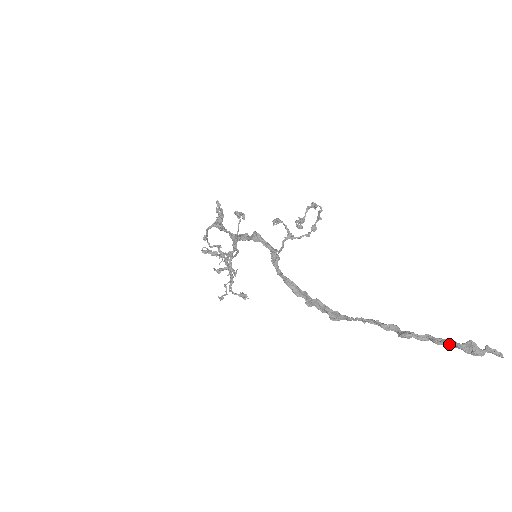
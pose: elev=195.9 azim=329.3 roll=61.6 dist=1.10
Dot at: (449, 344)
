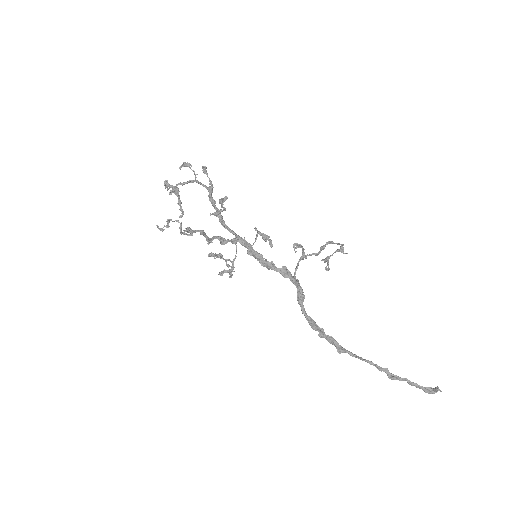
Dot at: (419, 388)
